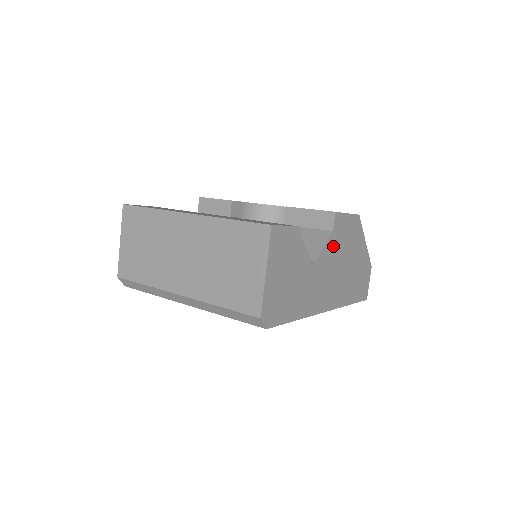
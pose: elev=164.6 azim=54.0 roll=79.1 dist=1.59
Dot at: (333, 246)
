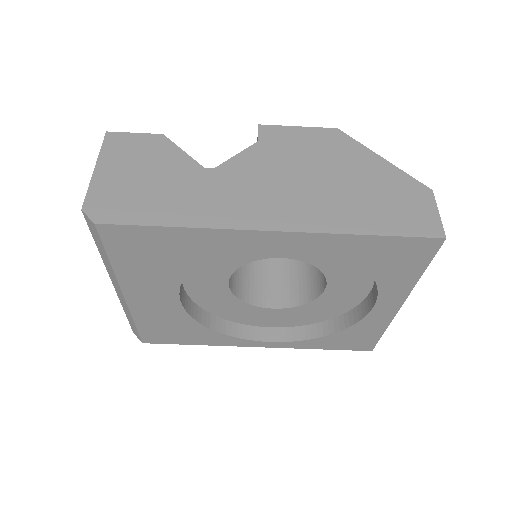
Dot at: (266, 156)
